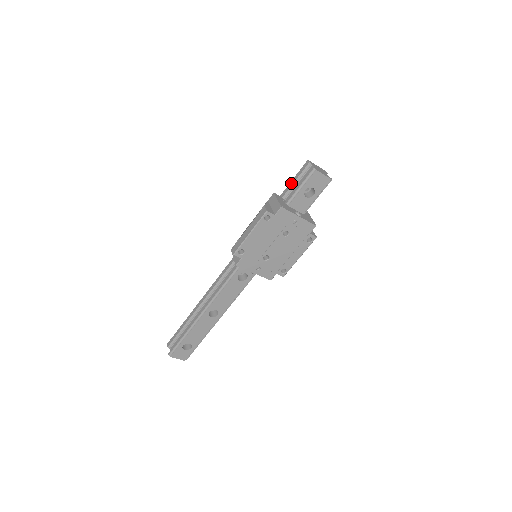
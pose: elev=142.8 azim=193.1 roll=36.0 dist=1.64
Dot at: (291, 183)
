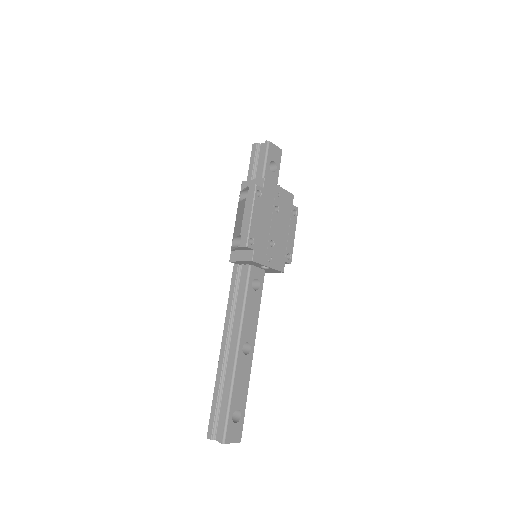
Dot at: (250, 169)
